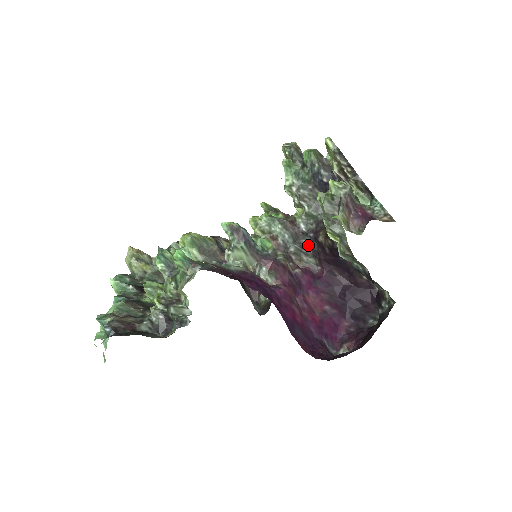
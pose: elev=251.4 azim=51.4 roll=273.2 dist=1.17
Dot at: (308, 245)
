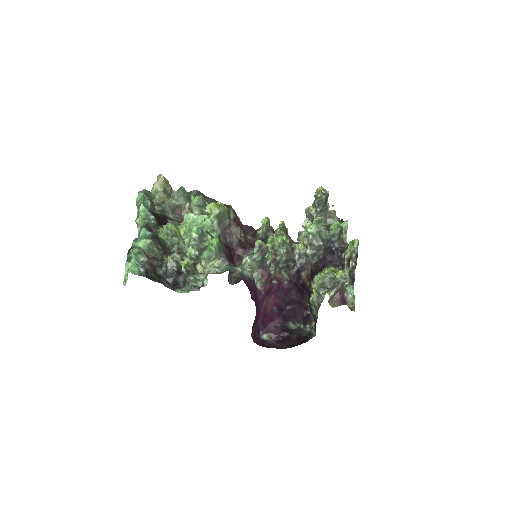
Dot at: (291, 267)
